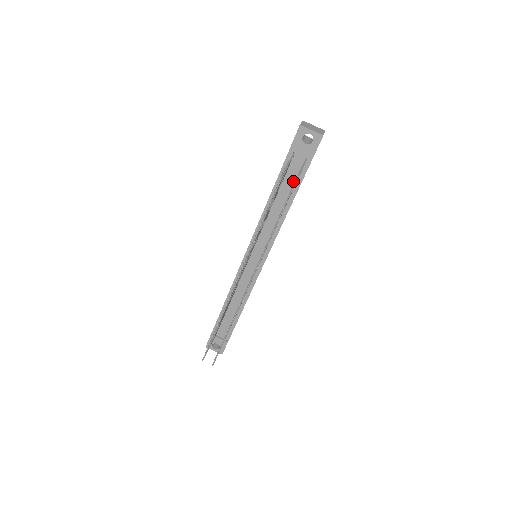
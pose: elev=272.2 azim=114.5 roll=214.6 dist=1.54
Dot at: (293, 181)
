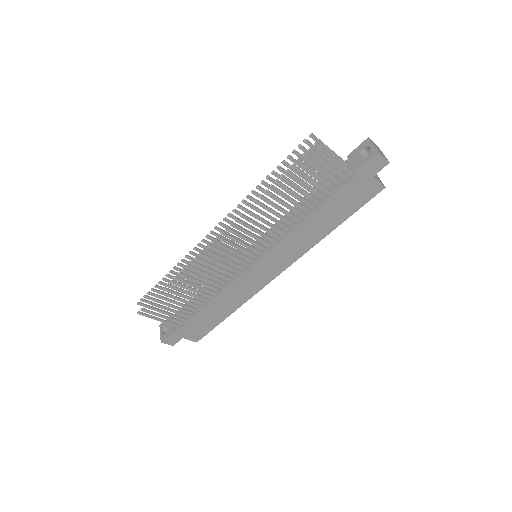
Dot at: (329, 190)
